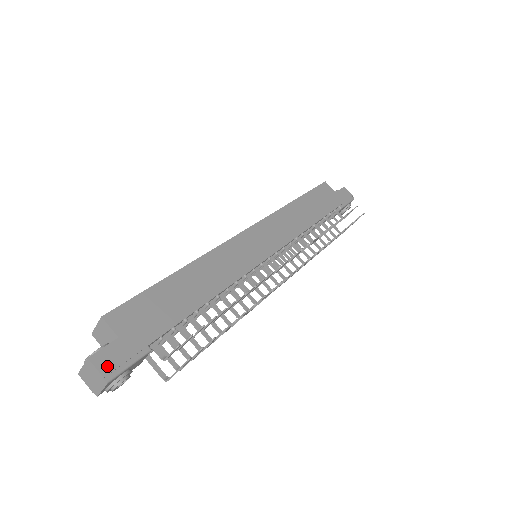
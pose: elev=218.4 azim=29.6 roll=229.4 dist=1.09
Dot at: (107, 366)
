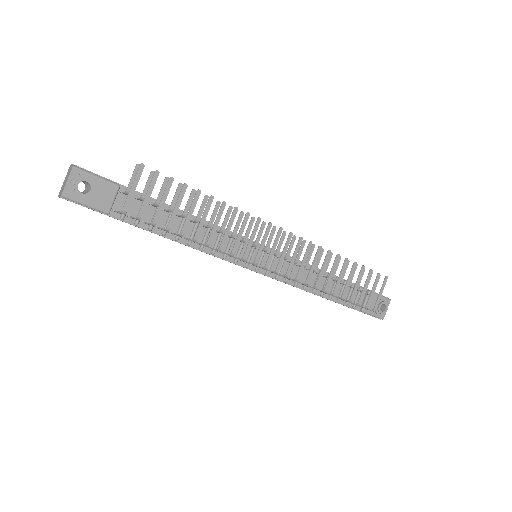
Dot at: (80, 168)
